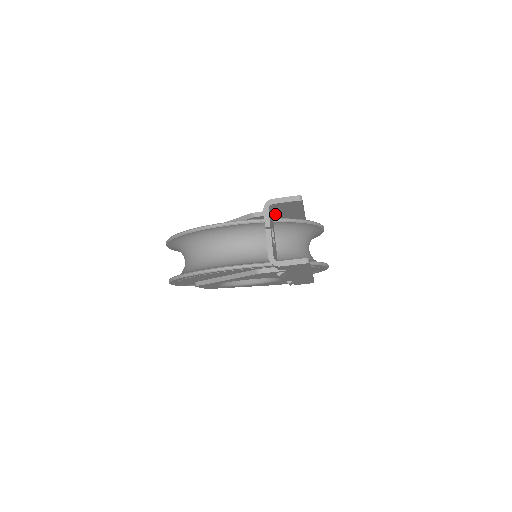
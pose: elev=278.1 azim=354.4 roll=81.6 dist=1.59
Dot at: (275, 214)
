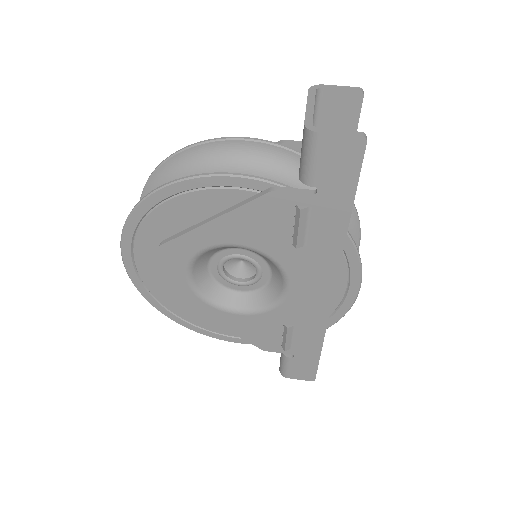
Dot at: occluded
